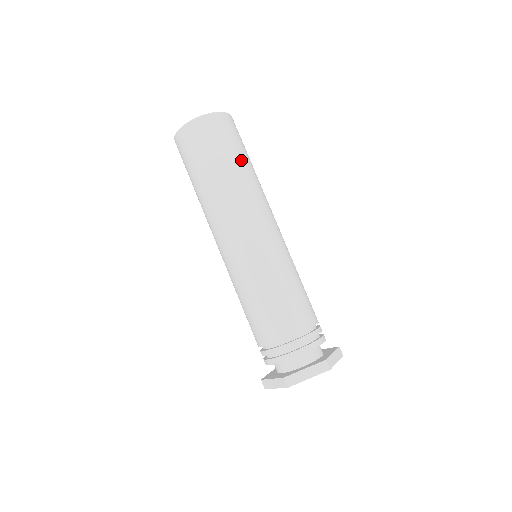
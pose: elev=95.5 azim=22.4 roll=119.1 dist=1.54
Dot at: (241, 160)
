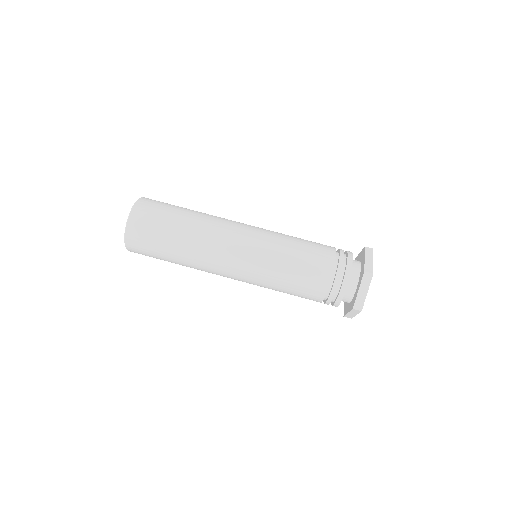
Dot at: (178, 220)
